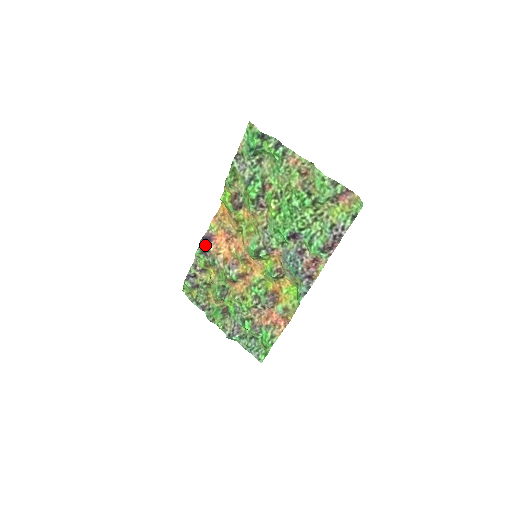
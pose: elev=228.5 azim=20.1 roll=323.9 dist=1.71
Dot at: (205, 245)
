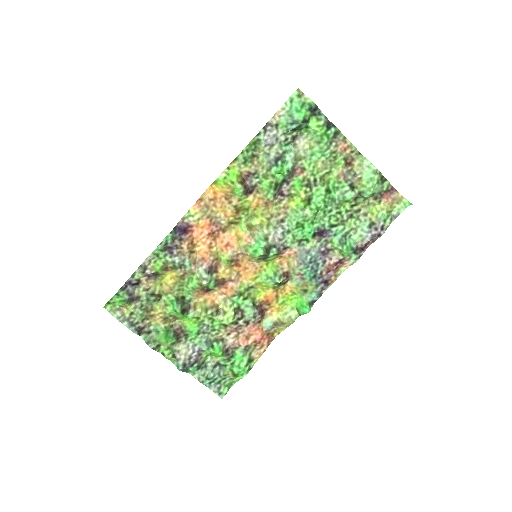
Dot at: (177, 238)
